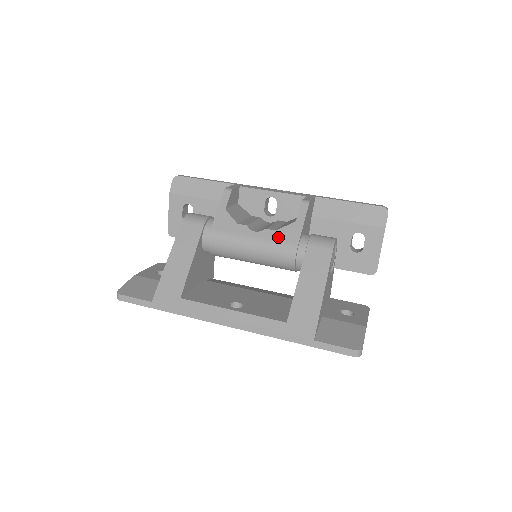
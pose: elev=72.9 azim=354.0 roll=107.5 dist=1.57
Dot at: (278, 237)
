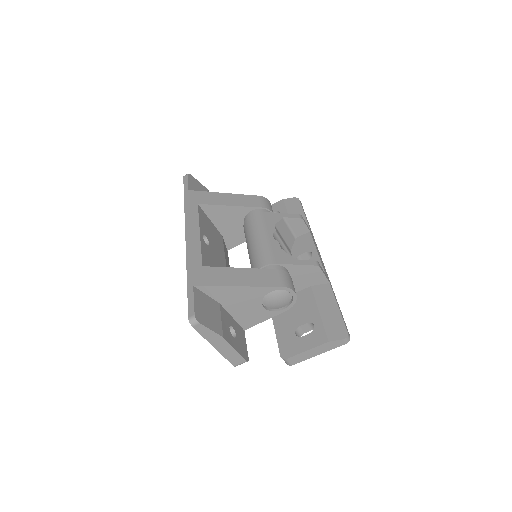
Dot at: (276, 250)
